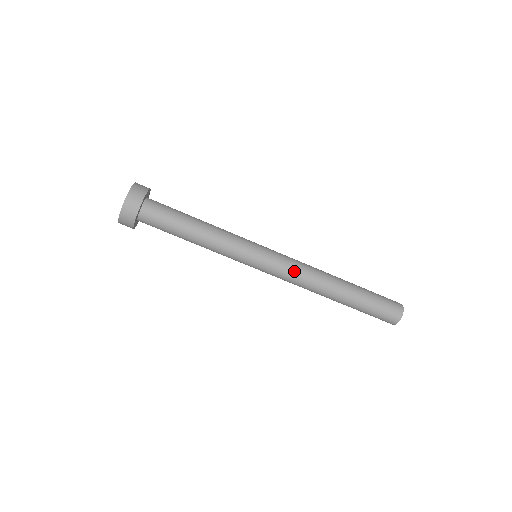
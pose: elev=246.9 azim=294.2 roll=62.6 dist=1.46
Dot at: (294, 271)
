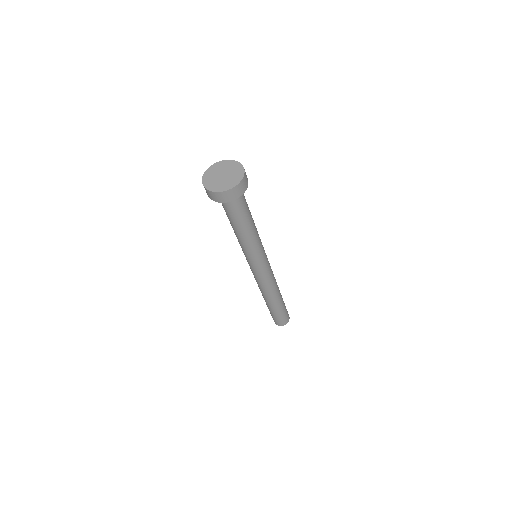
Dot at: (269, 279)
